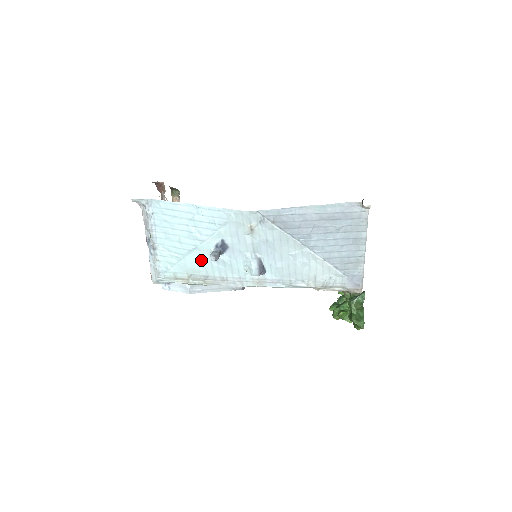
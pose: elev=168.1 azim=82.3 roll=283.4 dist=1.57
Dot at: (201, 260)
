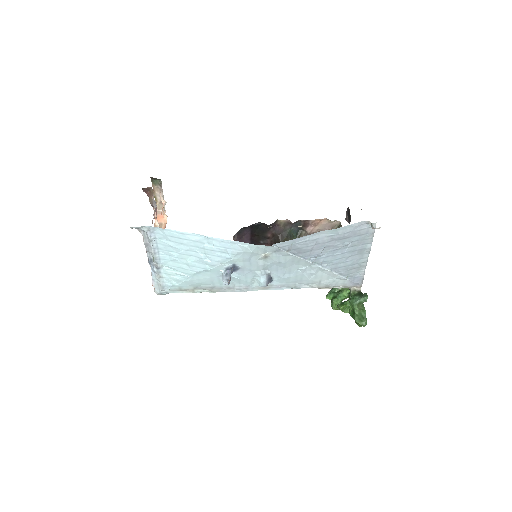
Dot at: (209, 277)
